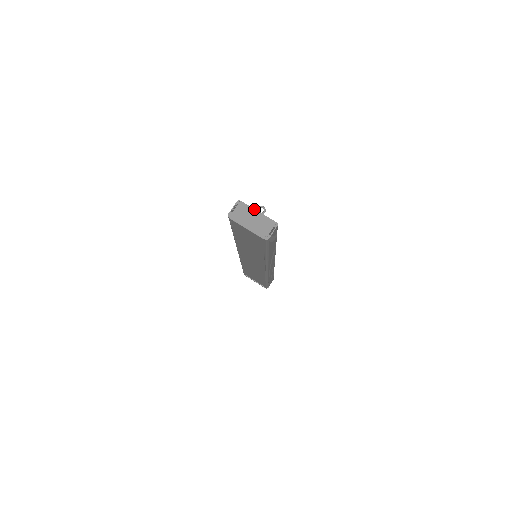
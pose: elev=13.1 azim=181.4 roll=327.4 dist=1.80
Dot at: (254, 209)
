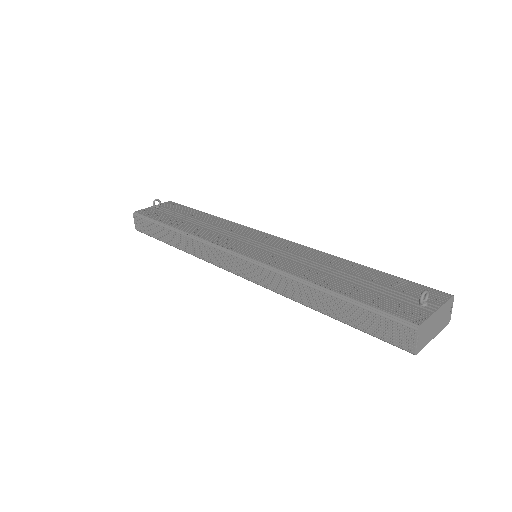
Dot at: (434, 314)
